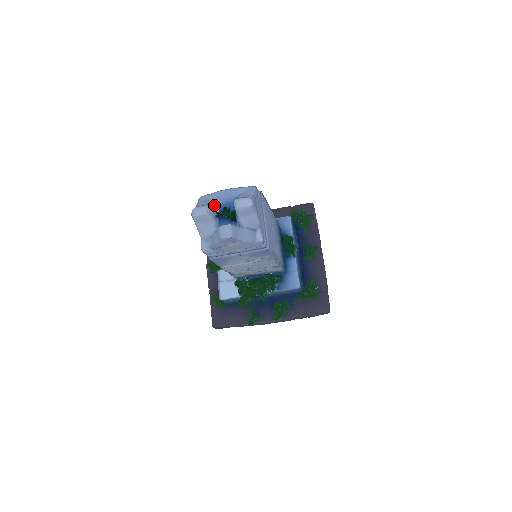
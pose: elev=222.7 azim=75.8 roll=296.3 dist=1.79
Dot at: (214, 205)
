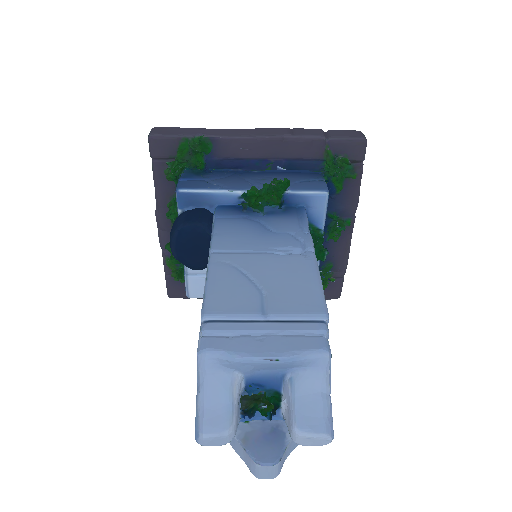
Dot at: (238, 392)
